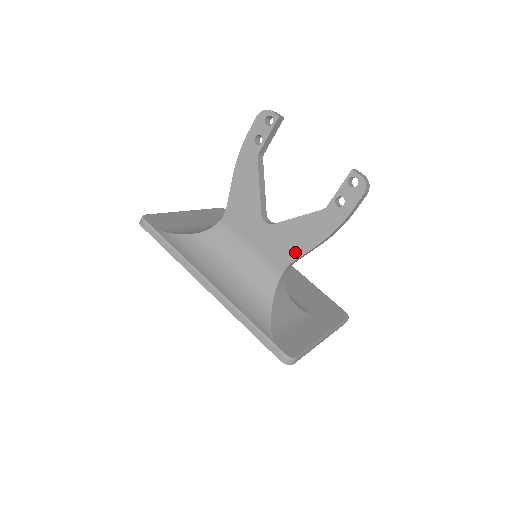
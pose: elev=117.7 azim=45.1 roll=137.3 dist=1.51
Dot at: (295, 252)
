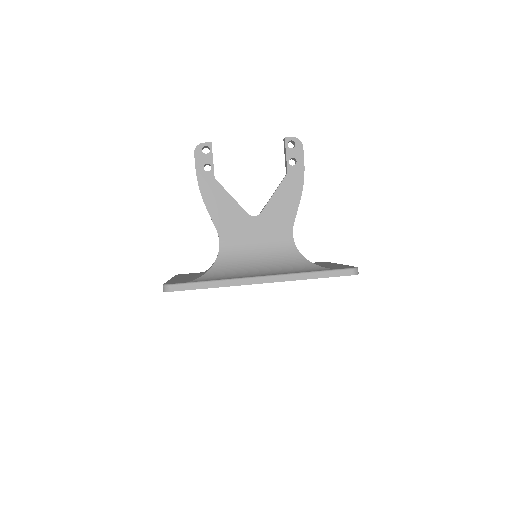
Dot at: (290, 216)
